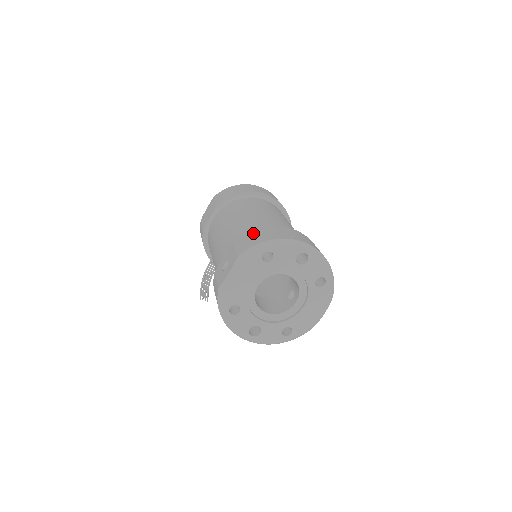
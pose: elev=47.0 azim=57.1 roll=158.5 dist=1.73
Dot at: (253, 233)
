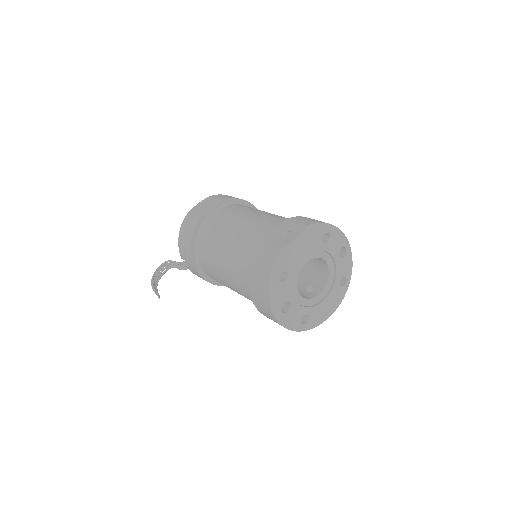
Dot at: occluded
